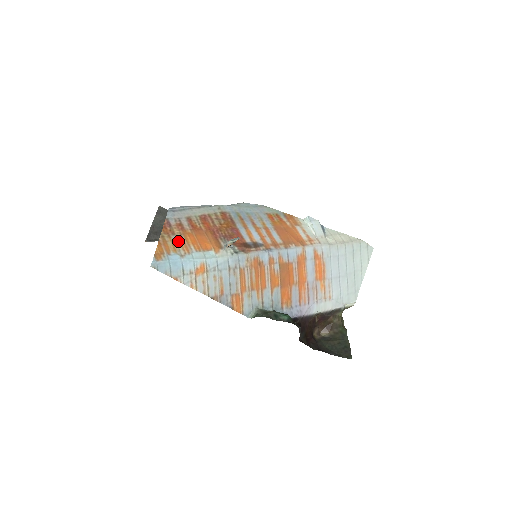
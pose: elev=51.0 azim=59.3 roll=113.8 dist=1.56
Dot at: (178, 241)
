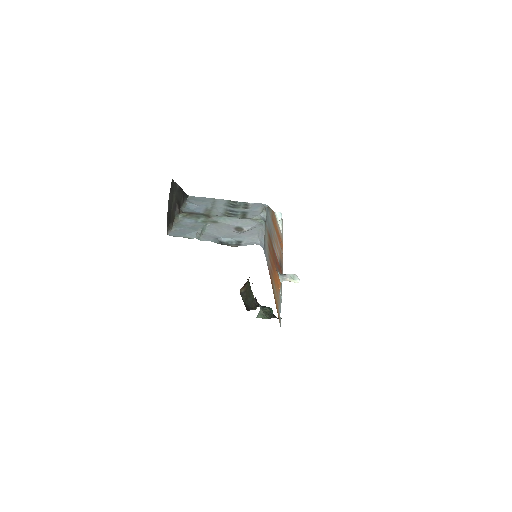
Dot at: (276, 291)
